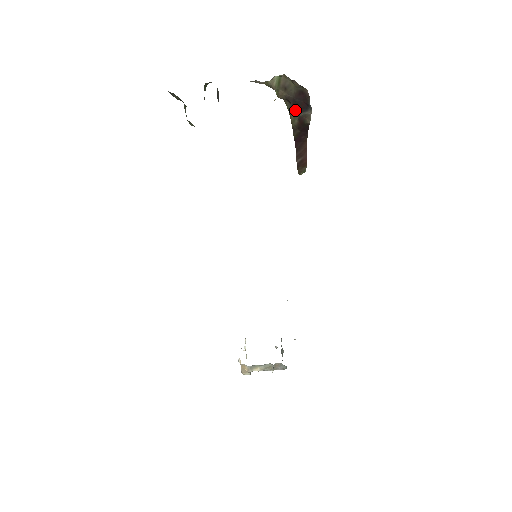
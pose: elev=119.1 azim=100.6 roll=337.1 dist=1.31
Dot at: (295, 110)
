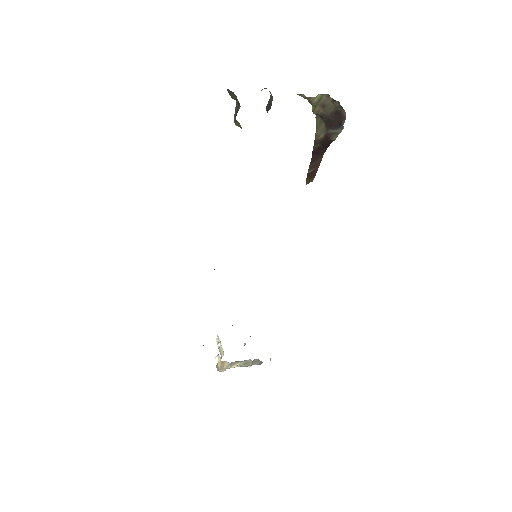
Dot at: (325, 126)
